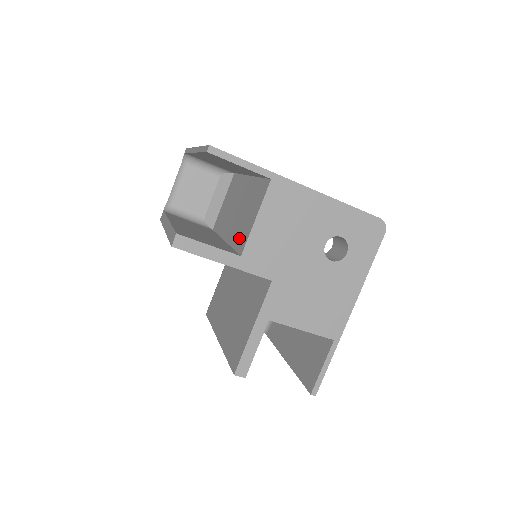
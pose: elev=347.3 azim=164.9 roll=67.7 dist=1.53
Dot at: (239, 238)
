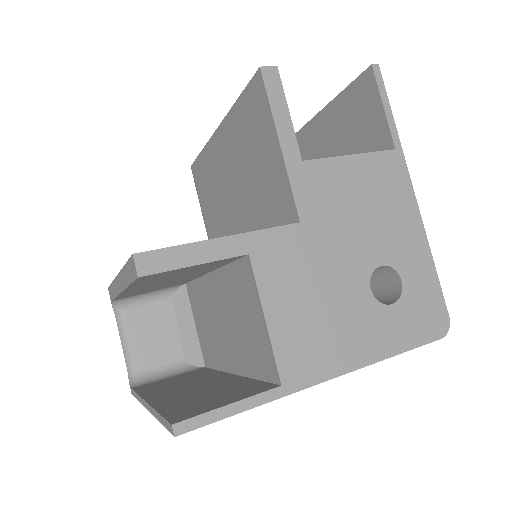
Dot at: occluded
